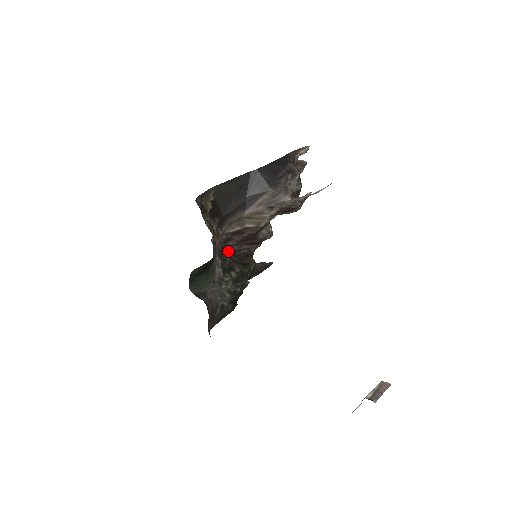
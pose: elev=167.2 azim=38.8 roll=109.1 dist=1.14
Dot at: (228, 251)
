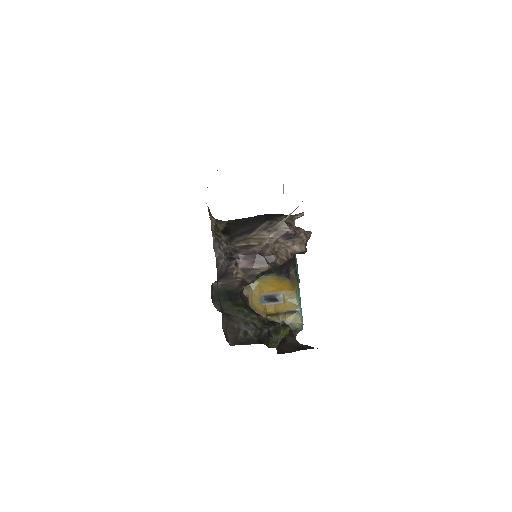
Dot at: (240, 266)
